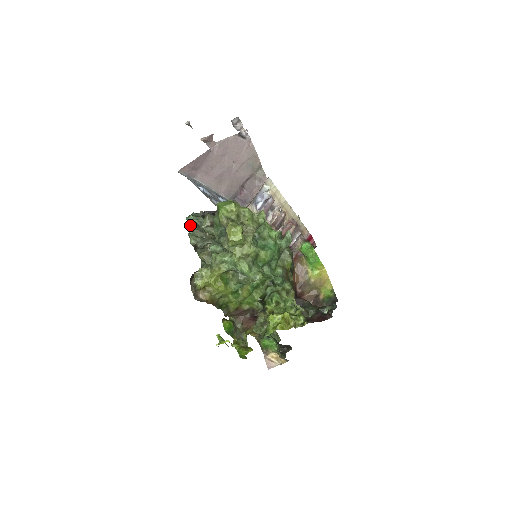
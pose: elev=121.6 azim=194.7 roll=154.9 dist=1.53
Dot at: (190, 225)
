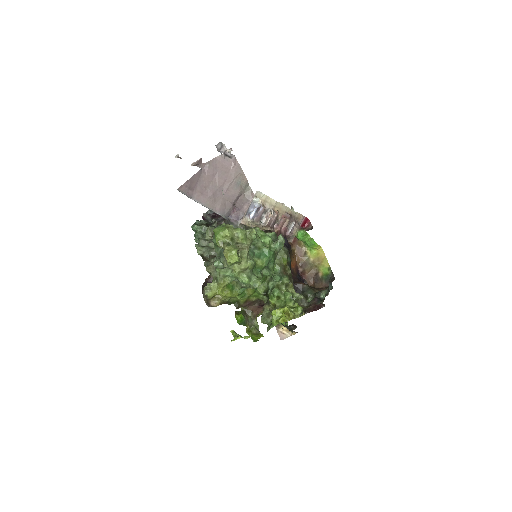
Dot at: (195, 235)
